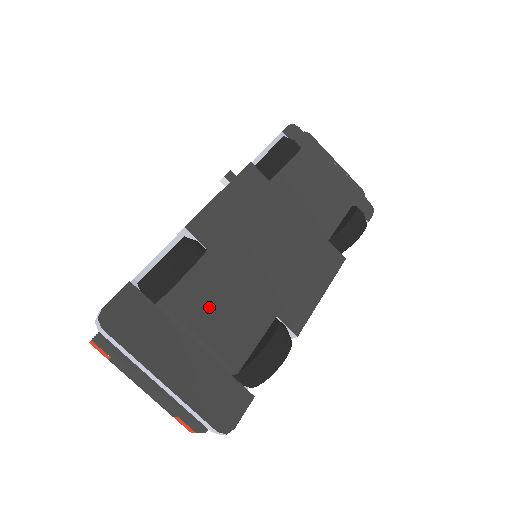
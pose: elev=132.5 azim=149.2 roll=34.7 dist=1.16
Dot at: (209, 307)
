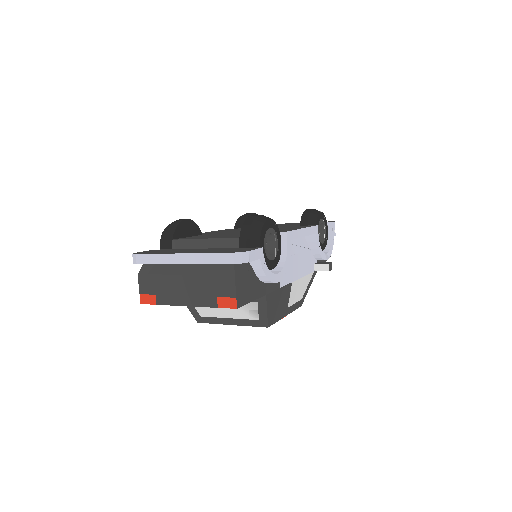
Dot at: occluded
